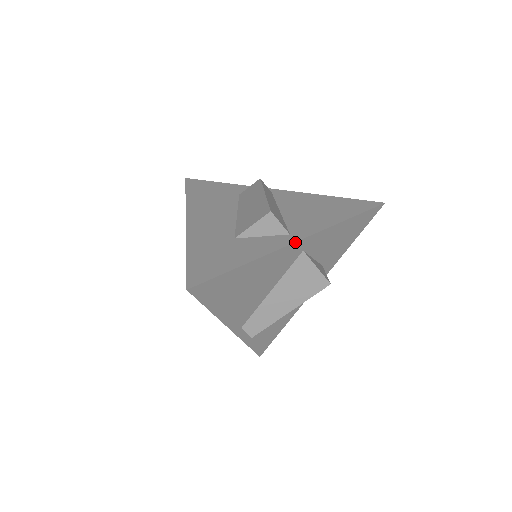
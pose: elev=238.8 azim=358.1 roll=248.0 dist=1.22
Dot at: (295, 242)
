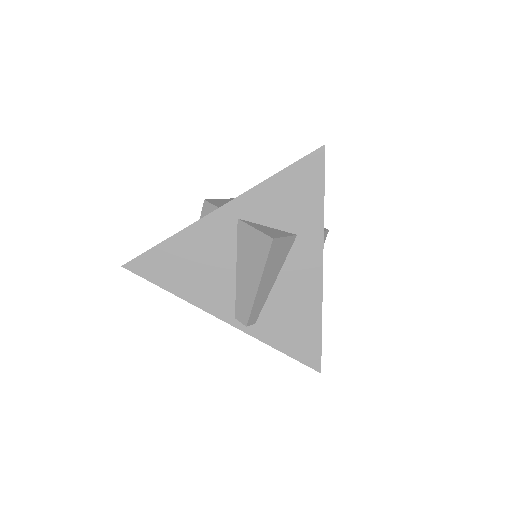
Dot at: (215, 211)
